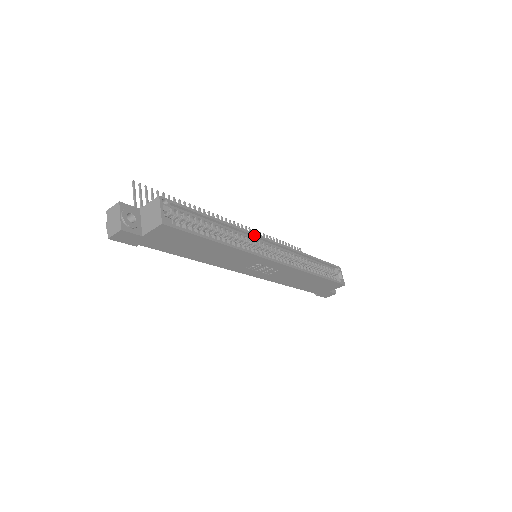
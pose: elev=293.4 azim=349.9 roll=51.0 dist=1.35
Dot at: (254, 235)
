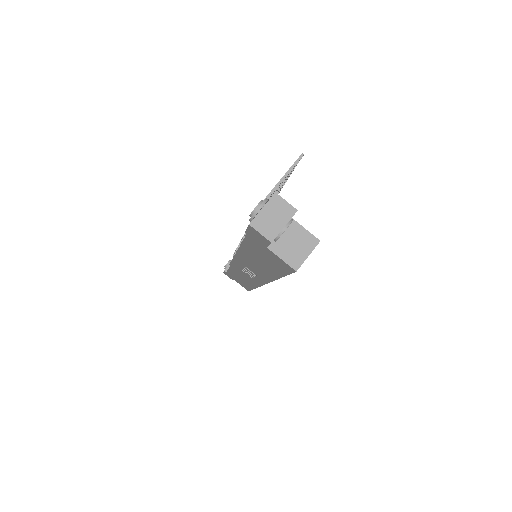
Dot at: occluded
